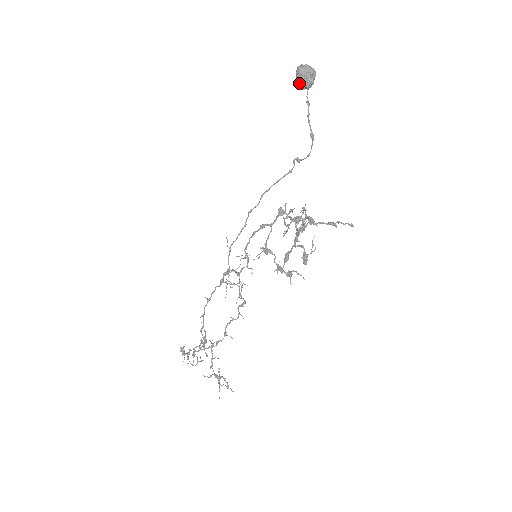
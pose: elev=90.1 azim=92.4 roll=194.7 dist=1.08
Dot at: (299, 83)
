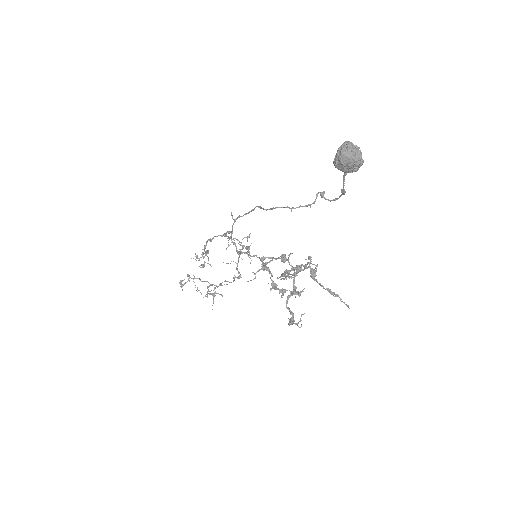
Dot at: (337, 168)
